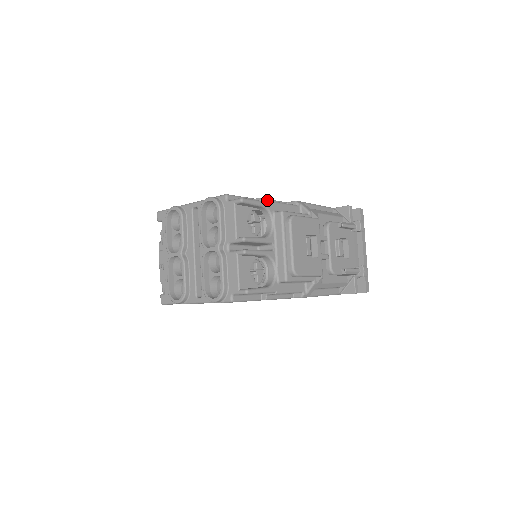
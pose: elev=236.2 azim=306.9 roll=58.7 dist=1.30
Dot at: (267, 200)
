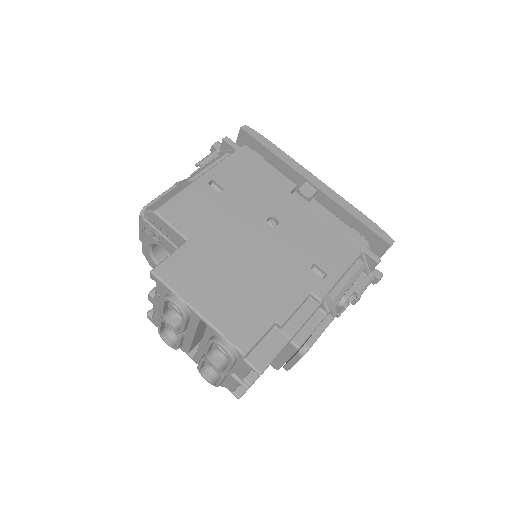
Dot at: (288, 319)
